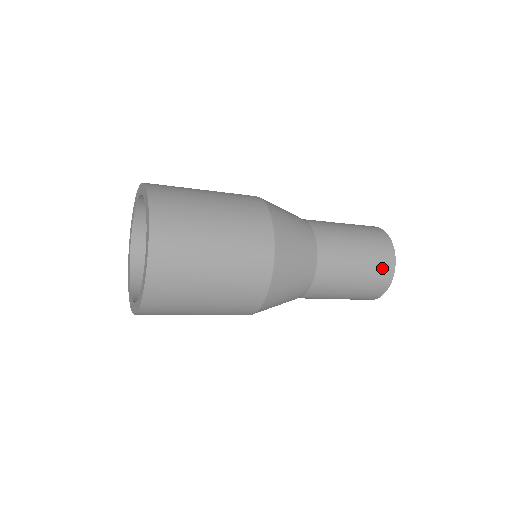
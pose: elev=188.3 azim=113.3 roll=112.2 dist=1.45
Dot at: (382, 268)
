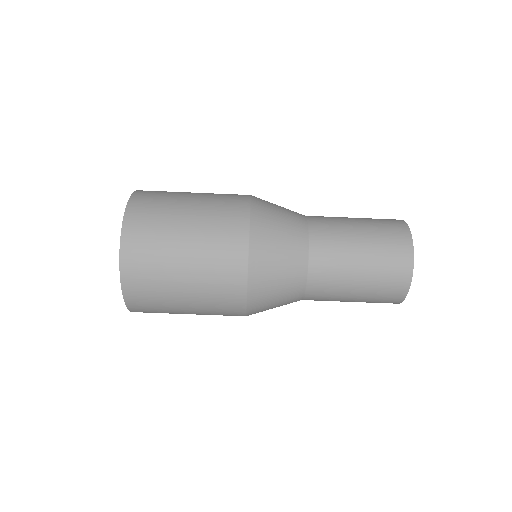
Dot at: (394, 242)
